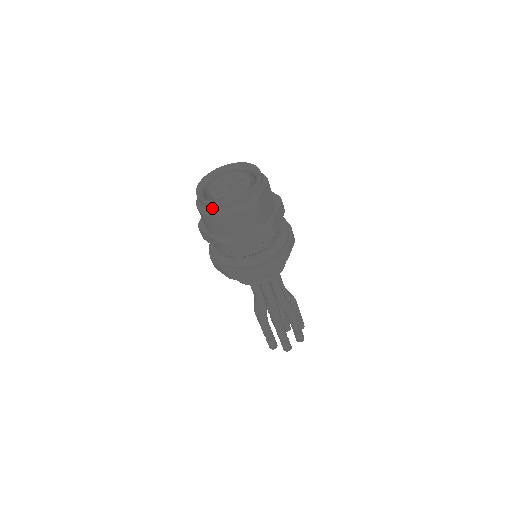
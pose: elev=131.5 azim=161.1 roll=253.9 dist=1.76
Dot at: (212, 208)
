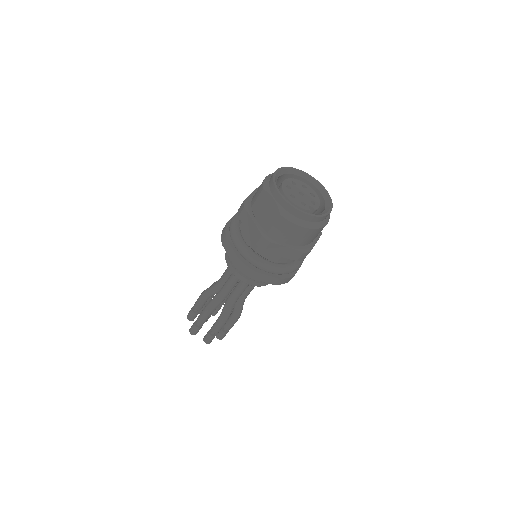
Dot at: (314, 221)
